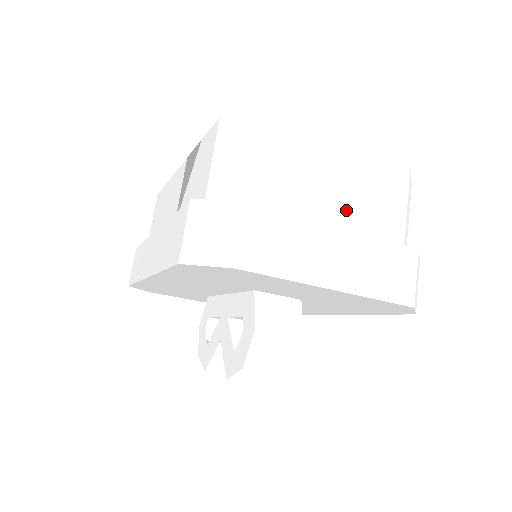
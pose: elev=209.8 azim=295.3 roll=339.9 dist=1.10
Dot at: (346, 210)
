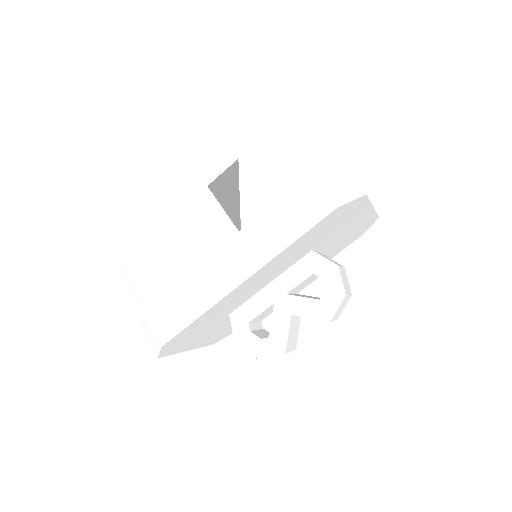
Dot at: occluded
